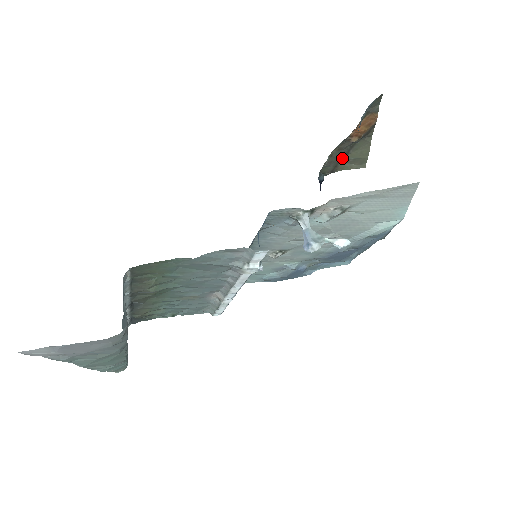
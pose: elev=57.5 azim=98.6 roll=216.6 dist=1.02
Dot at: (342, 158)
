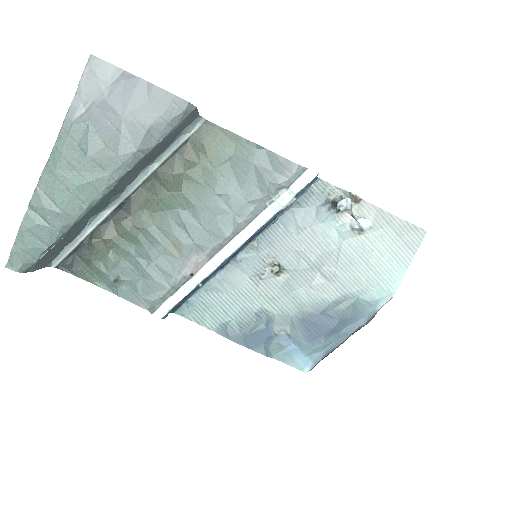
Dot at: occluded
